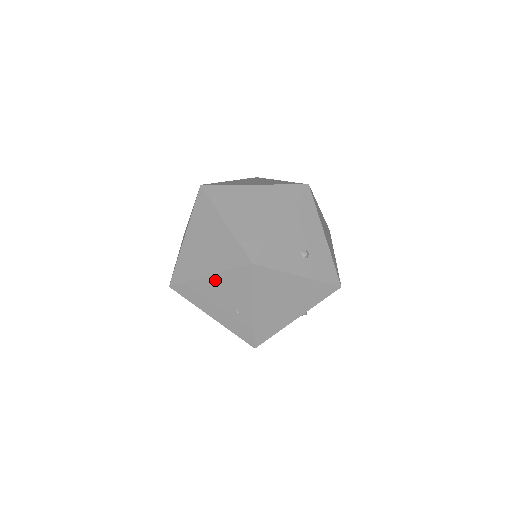
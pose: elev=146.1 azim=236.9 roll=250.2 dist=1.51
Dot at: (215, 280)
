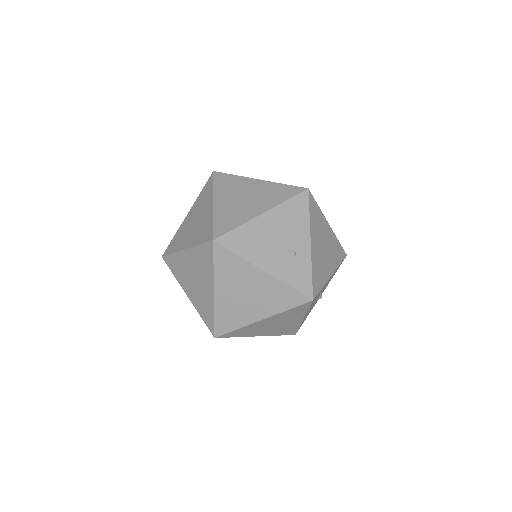
Dot at: (270, 217)
